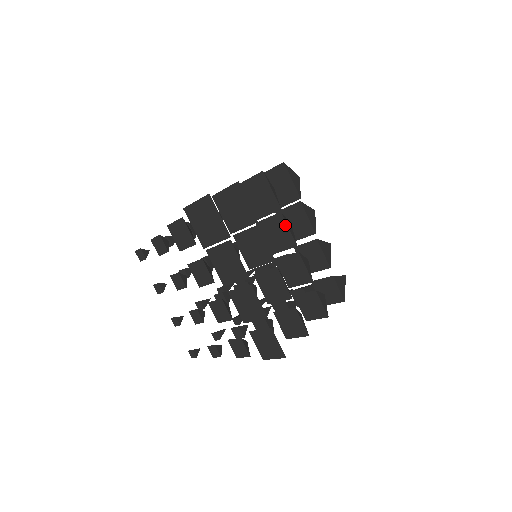
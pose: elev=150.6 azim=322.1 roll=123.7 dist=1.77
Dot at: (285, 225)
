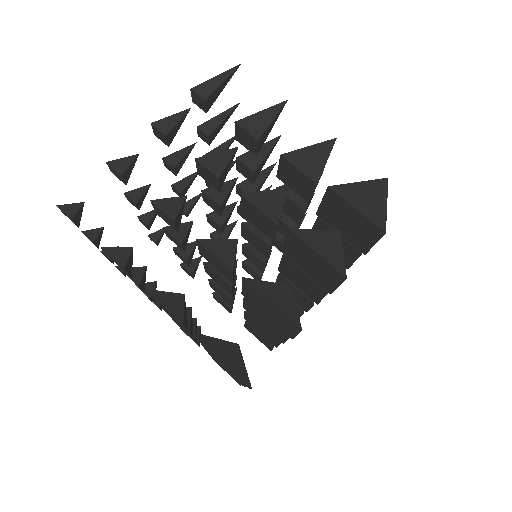
Dot at: (321, 295)
